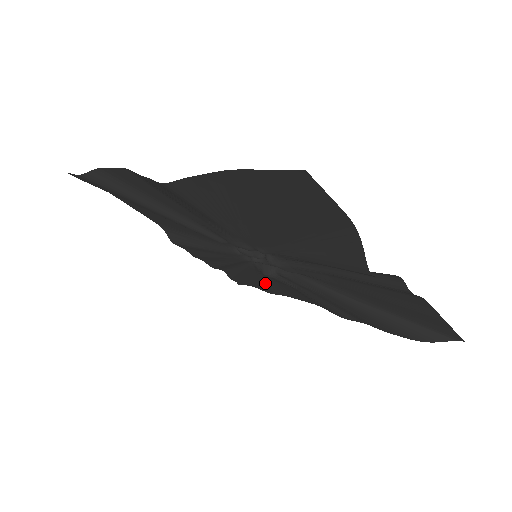
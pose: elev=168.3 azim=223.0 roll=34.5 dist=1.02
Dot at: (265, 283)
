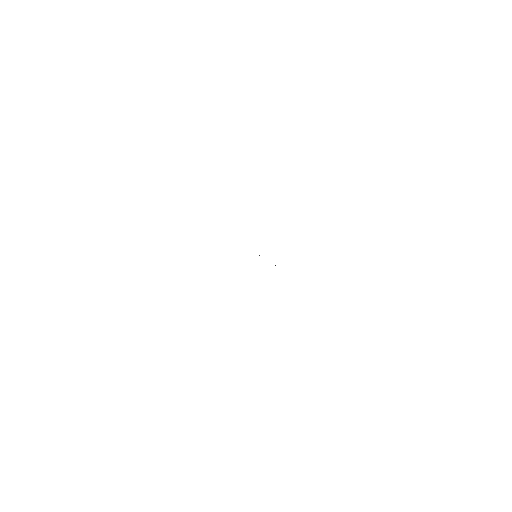
Dot at: occluded
